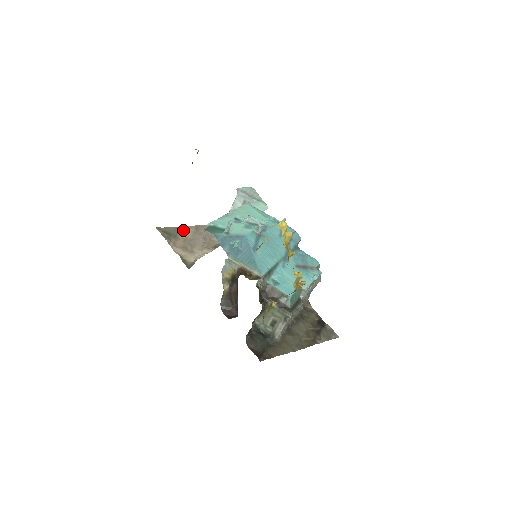
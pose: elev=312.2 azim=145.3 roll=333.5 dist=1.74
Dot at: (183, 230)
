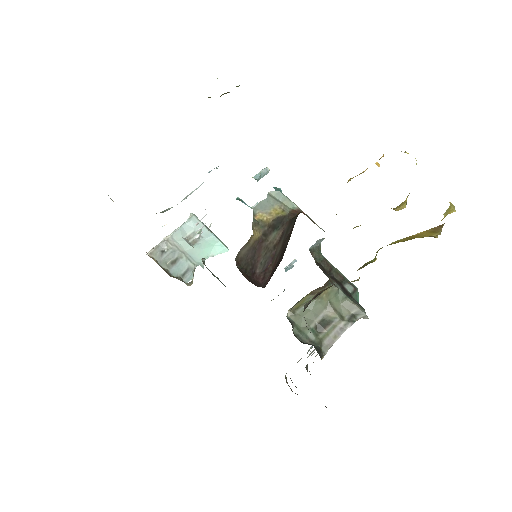
Dot at: occluded
